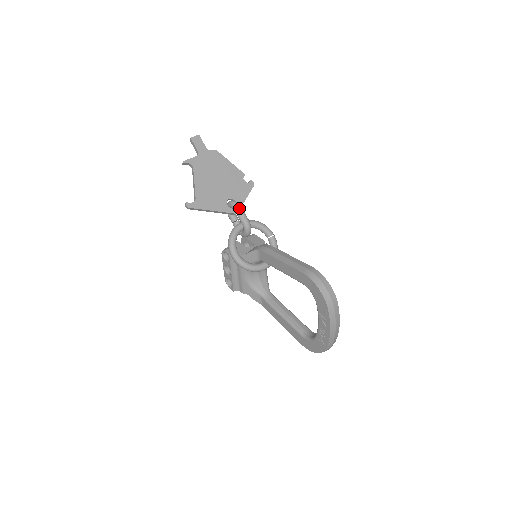
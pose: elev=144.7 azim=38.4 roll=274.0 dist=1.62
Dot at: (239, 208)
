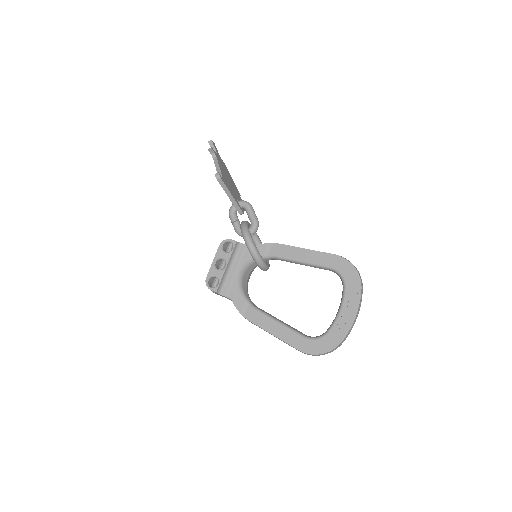
Dot at: occluded
